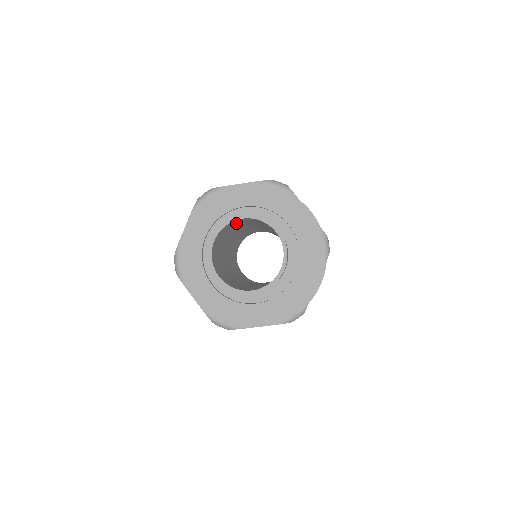
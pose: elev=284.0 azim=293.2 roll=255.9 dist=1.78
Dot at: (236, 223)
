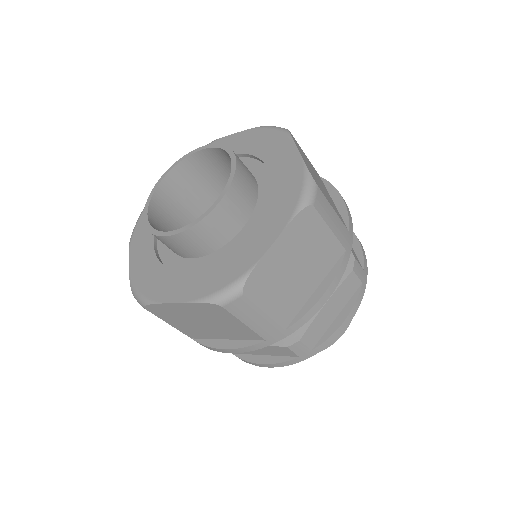
Dot at: (211, 173)
